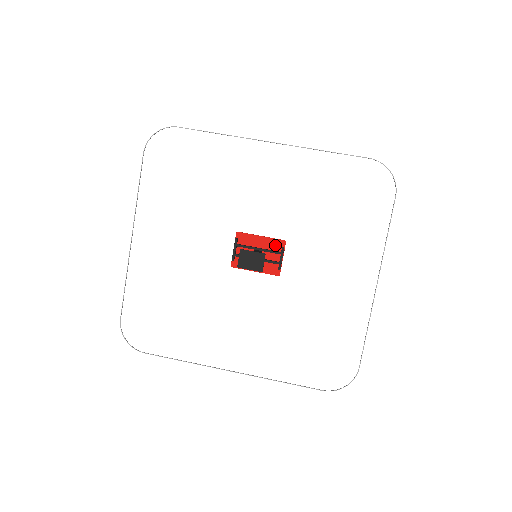
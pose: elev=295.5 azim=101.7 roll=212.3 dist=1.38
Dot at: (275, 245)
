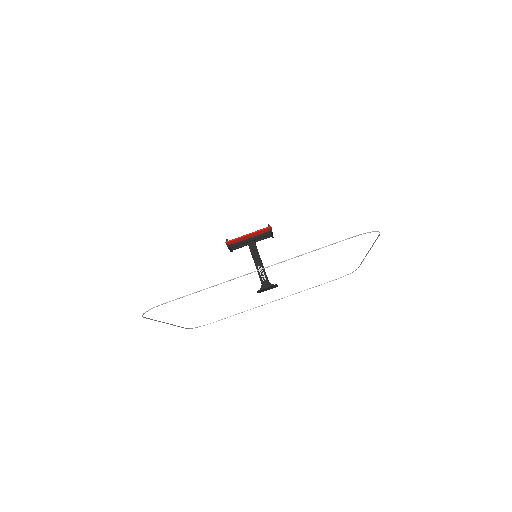
Dot at: (263, 232)
